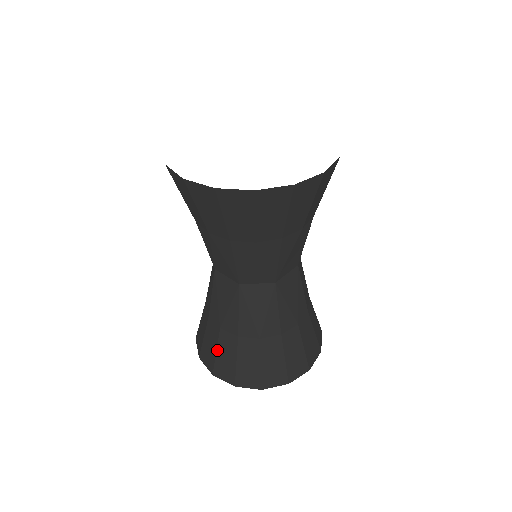
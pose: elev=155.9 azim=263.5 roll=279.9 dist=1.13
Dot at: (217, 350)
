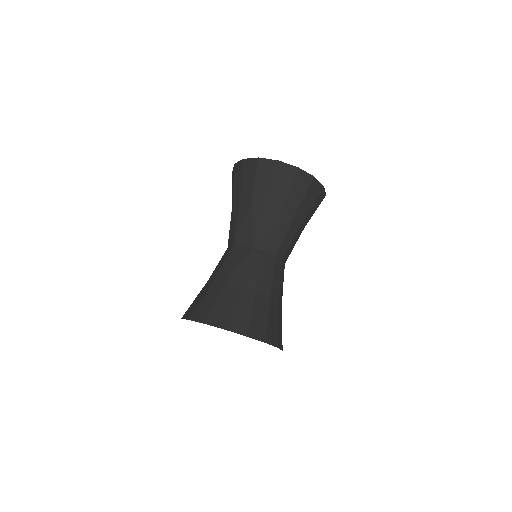
Dot at: (196, 298)
